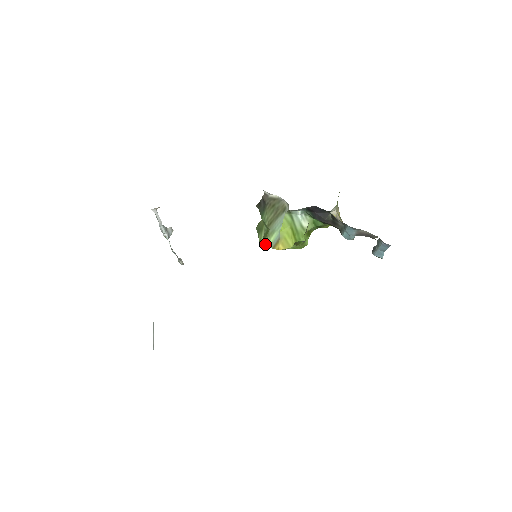
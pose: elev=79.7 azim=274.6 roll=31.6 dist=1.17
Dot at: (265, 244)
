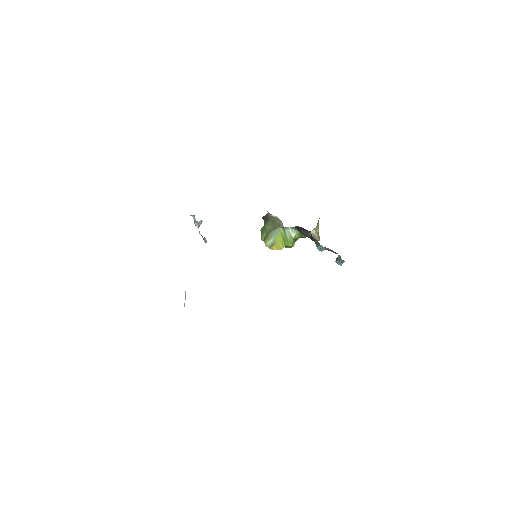
Dot at: occluded
